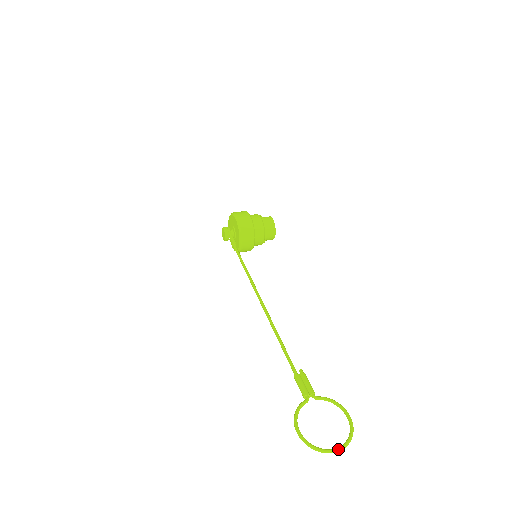
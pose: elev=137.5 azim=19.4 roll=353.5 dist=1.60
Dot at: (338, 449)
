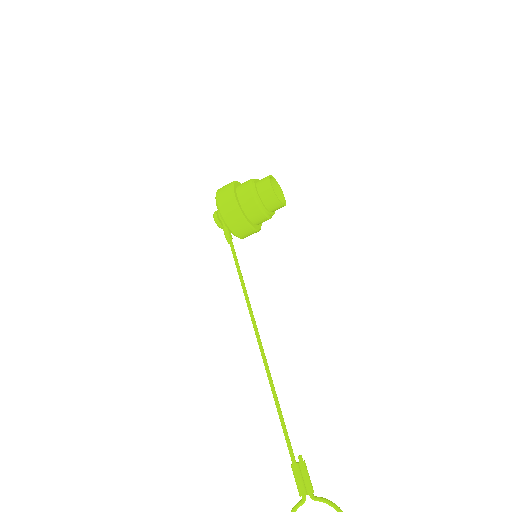
Dot at: out of frame
